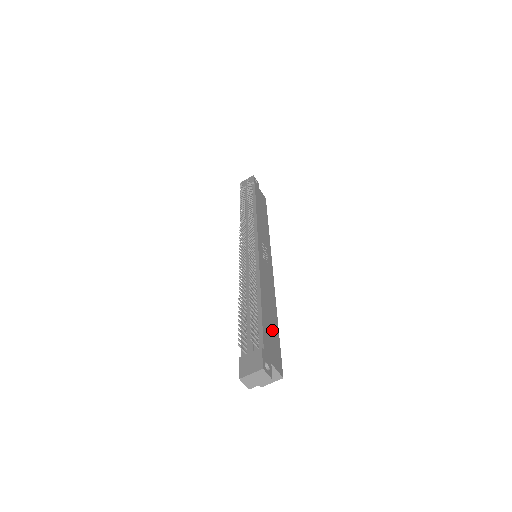
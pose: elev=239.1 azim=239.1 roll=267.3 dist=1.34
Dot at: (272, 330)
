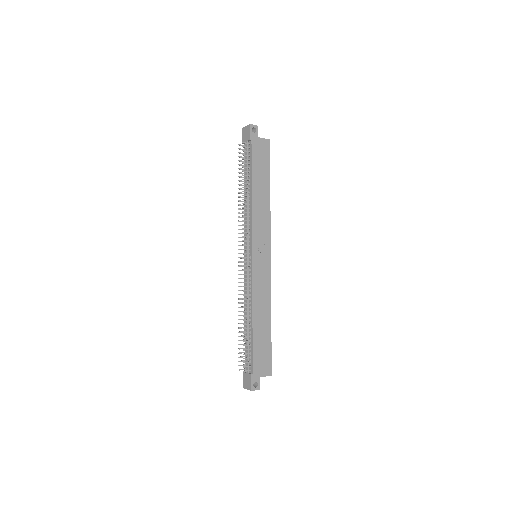
Dot at: (263, 344)
